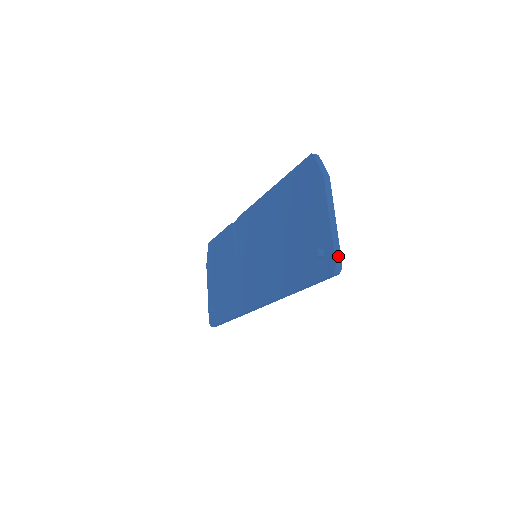
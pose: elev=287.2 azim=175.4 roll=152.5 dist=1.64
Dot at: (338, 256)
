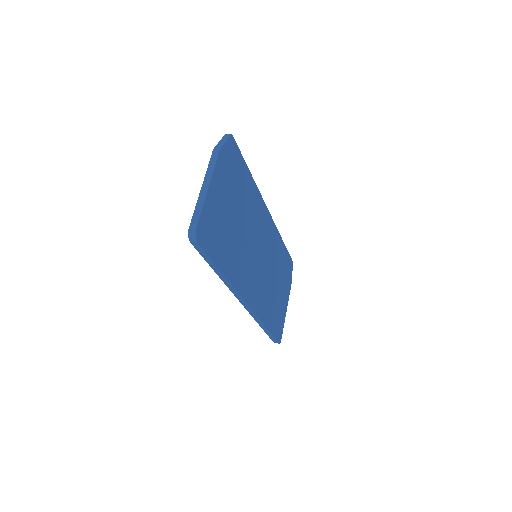
Dot at: (195, 222)
